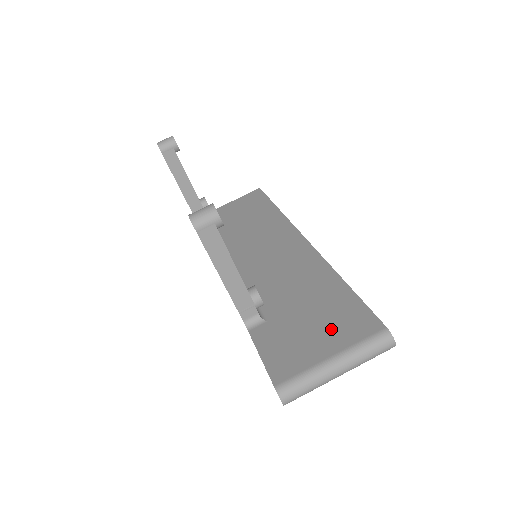
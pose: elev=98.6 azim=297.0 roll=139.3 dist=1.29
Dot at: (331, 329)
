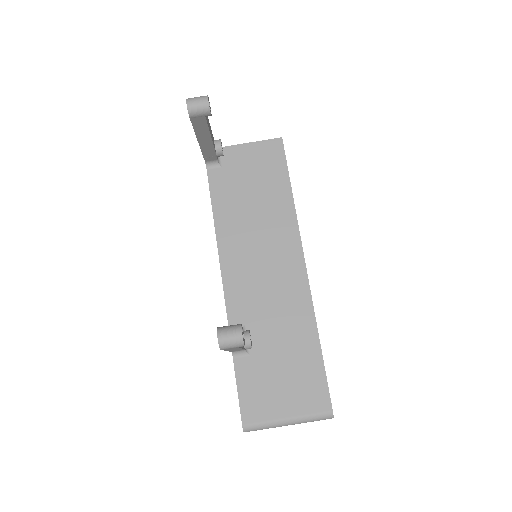
Dot at: (295, 392)
